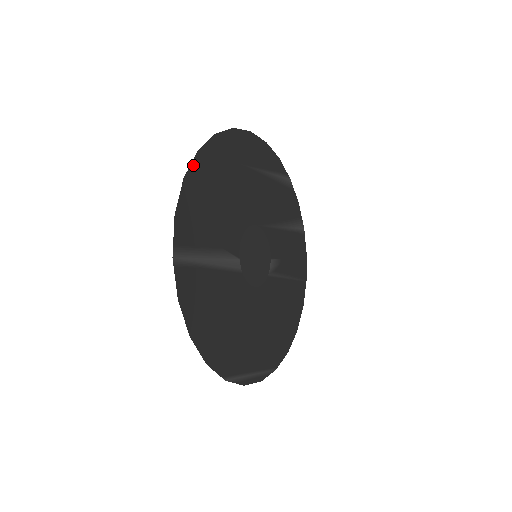
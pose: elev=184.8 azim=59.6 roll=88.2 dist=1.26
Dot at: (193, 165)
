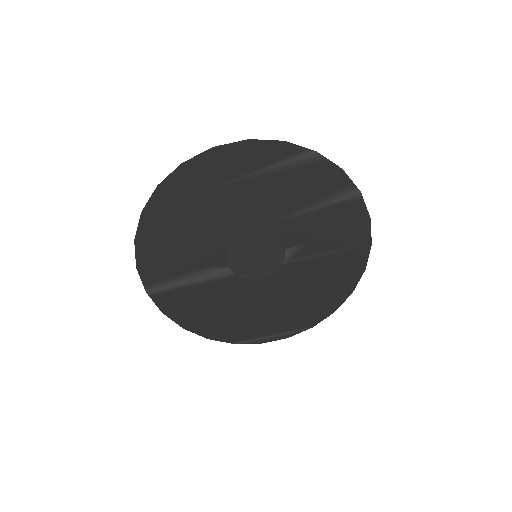
Dot at: (141, 226)
